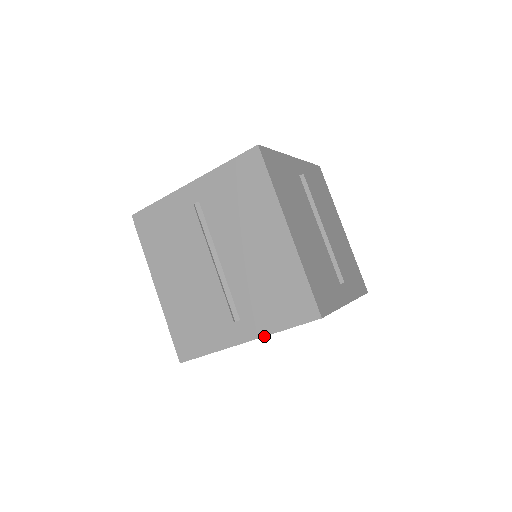
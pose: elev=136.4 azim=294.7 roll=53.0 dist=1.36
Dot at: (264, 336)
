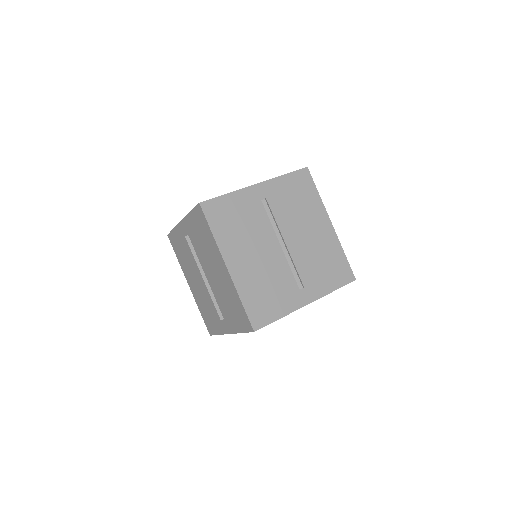
Dot at: occluded
